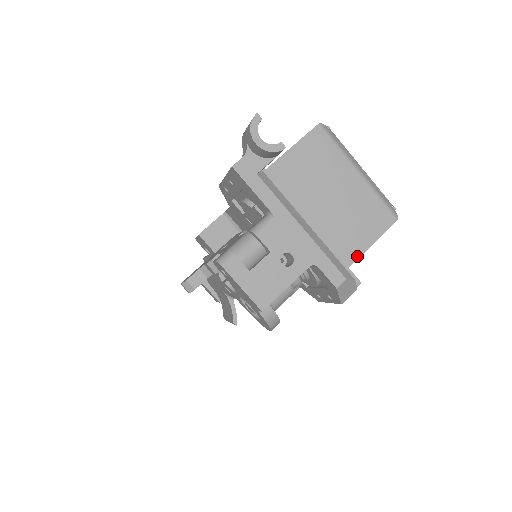
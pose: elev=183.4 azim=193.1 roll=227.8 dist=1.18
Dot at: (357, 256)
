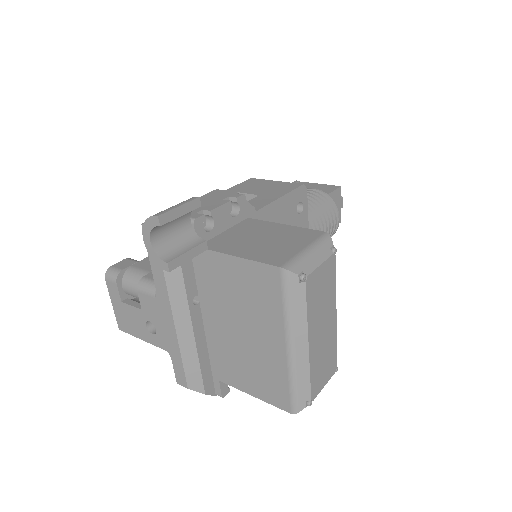
Dot at: (232, 384)
